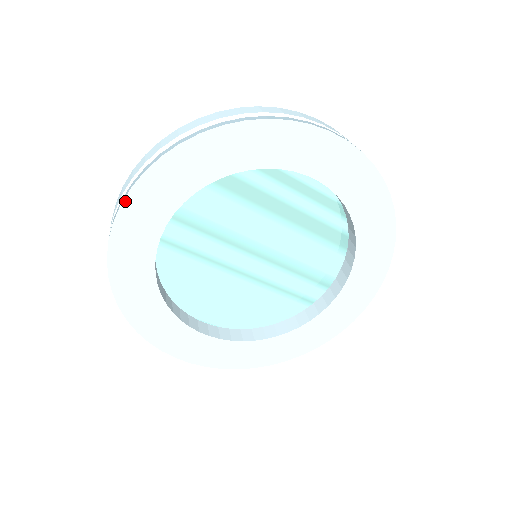
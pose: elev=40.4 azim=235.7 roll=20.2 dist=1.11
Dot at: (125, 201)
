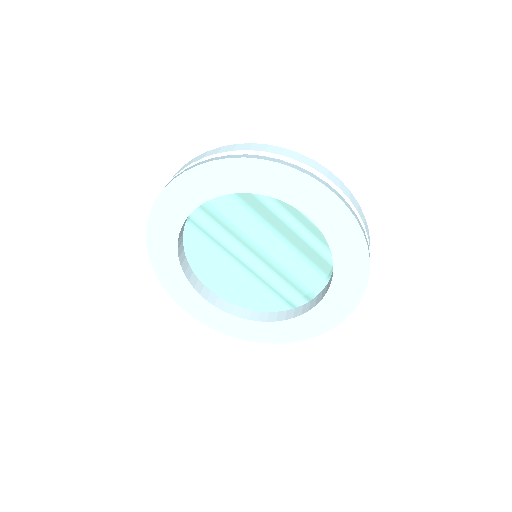
Dot at: (167, 187)
